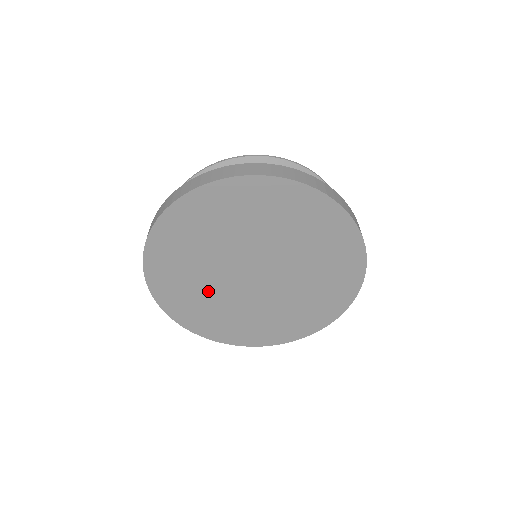
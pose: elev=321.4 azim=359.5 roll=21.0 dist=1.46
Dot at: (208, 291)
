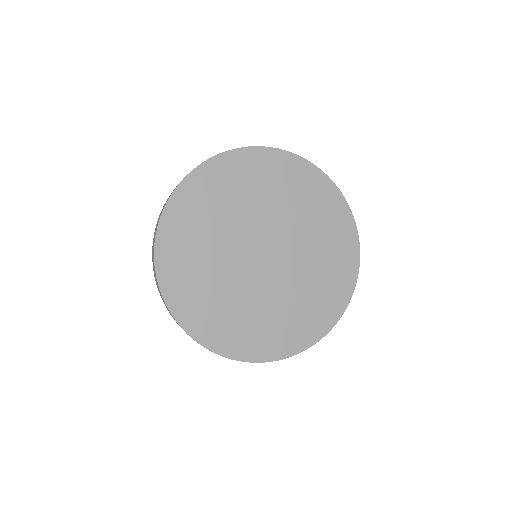
Dot at: (214, 242)
